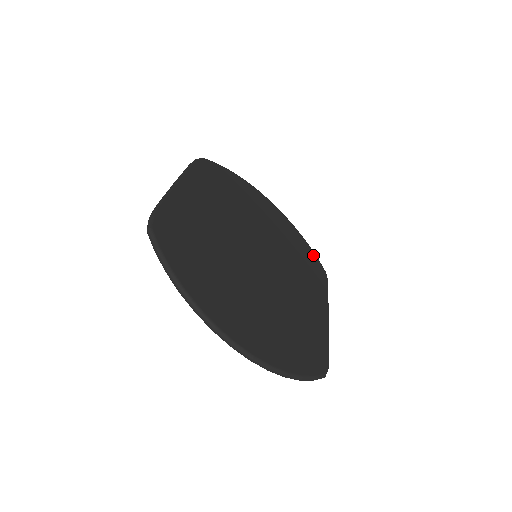
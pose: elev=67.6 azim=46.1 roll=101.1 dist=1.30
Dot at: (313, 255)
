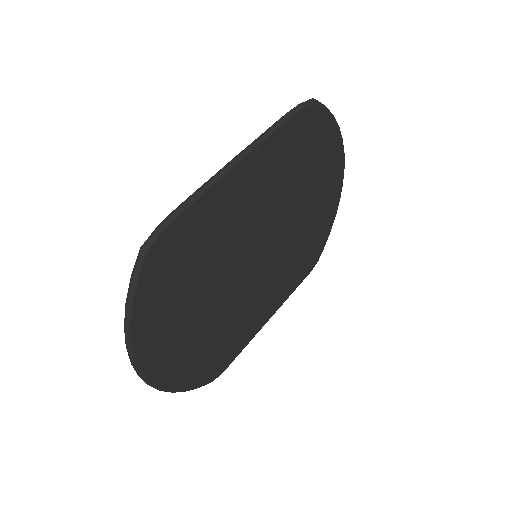
Dot at: (324, 242)
